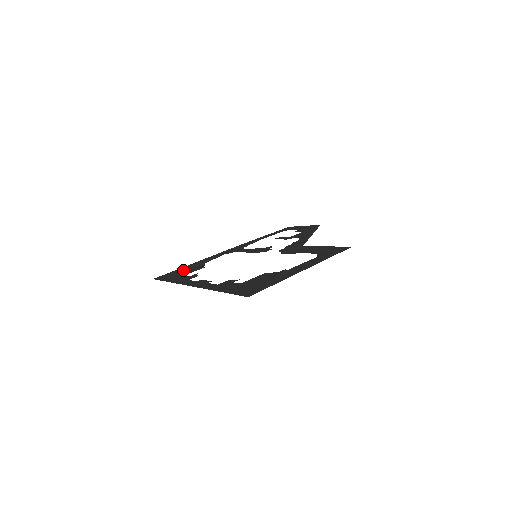
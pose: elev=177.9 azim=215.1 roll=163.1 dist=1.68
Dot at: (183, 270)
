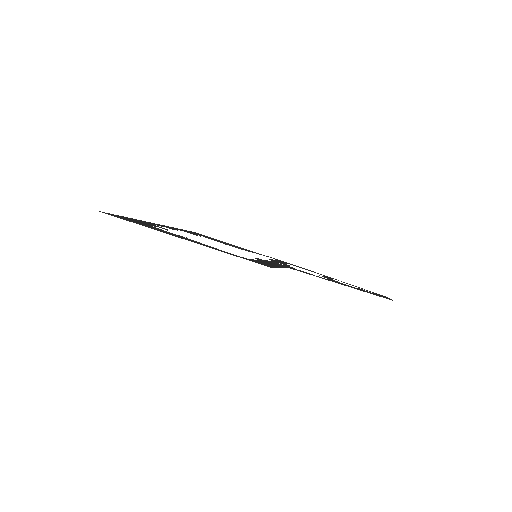
Dot at: occluded
